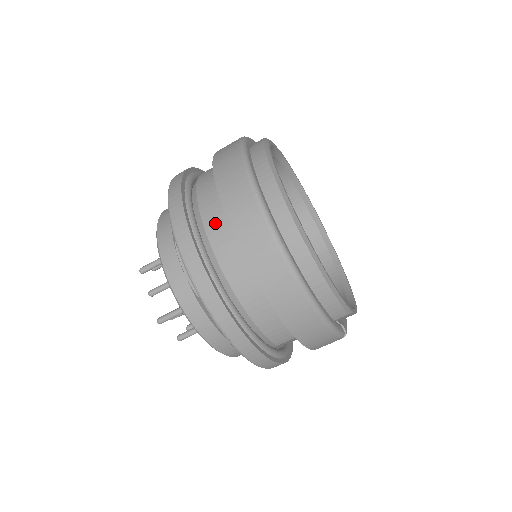
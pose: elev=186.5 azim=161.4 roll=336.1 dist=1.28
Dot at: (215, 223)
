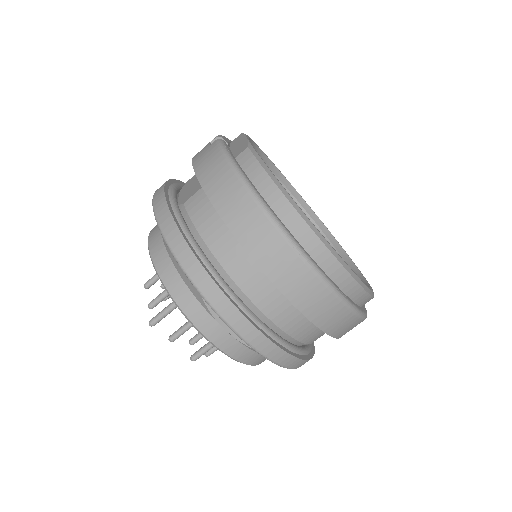
Dot at: (260, 291)
